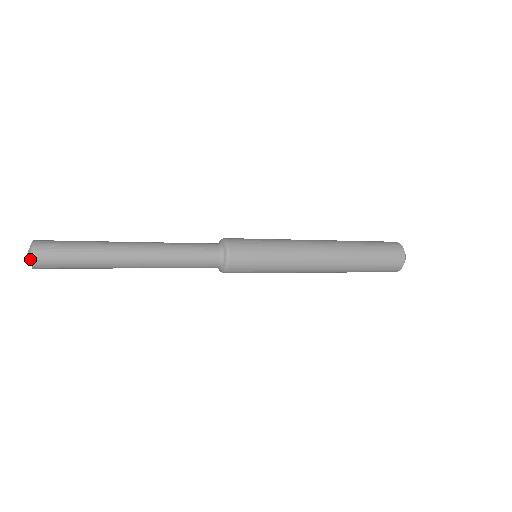
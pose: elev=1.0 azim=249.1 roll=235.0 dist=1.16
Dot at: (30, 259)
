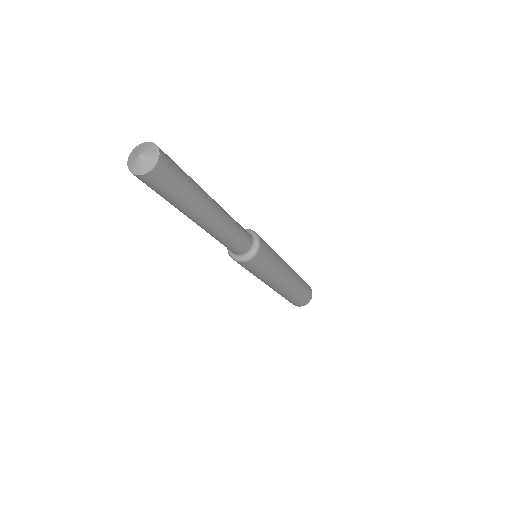
Dot at: (152, 163)
